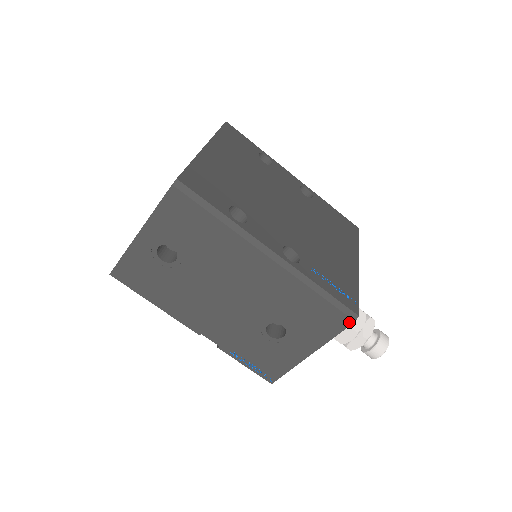
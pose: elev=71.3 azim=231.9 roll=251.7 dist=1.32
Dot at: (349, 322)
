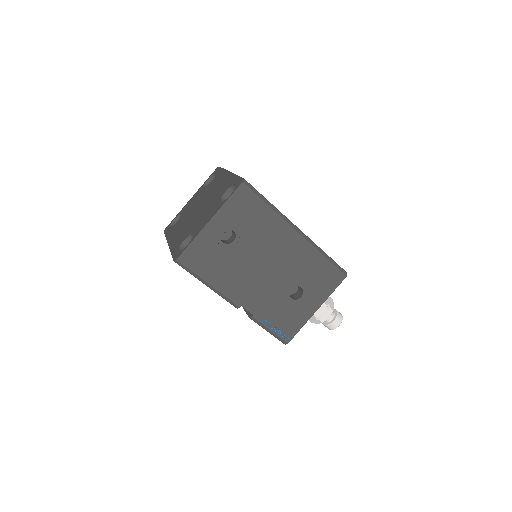
Dot at: (343, 277)
